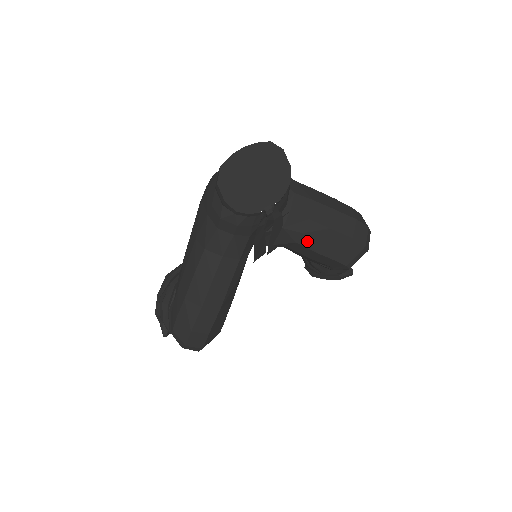
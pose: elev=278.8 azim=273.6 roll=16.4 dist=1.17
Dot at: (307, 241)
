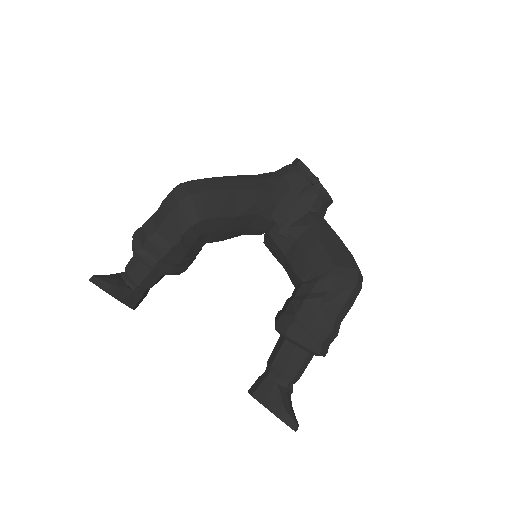
Dot at: (318, 230)
